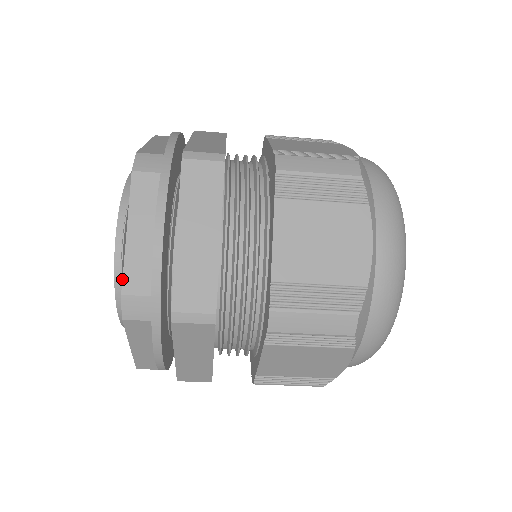
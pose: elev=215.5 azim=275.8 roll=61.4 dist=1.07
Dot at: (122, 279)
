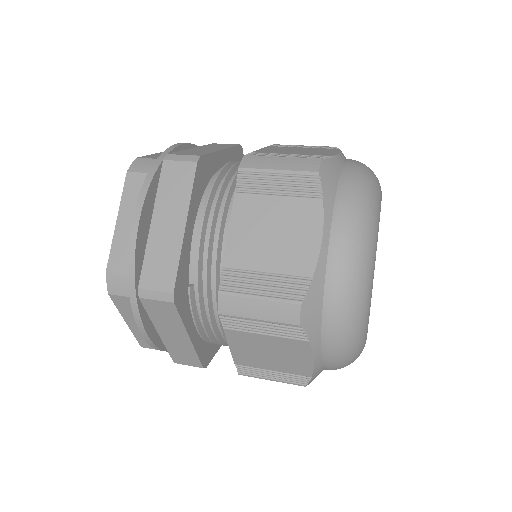
Dot at: occluded
